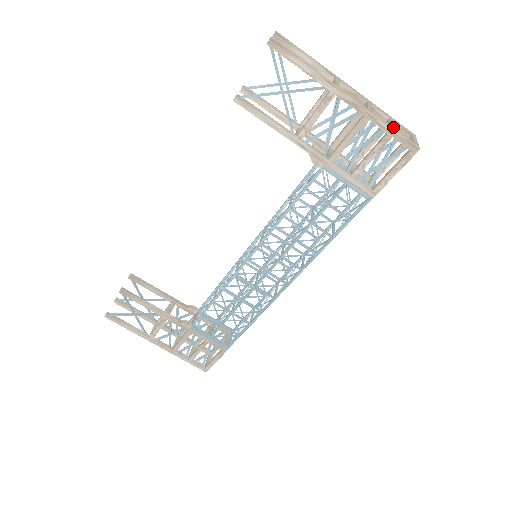
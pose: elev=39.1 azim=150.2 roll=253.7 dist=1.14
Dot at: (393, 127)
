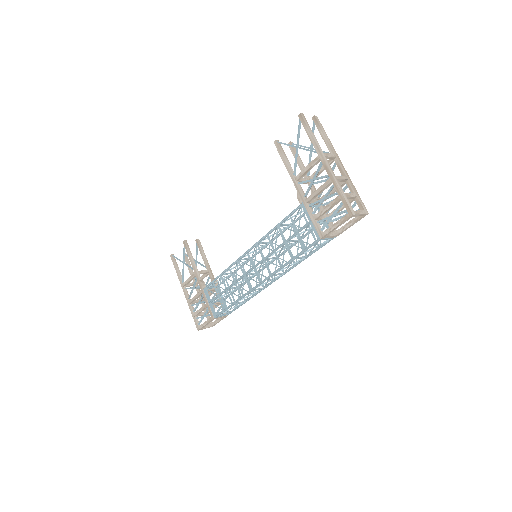
Dot at: (345, 194)
